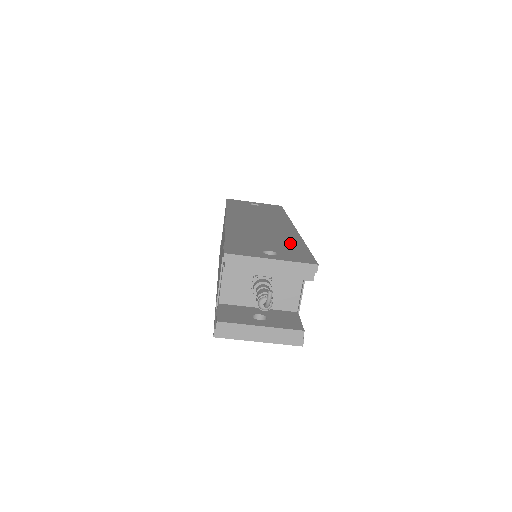
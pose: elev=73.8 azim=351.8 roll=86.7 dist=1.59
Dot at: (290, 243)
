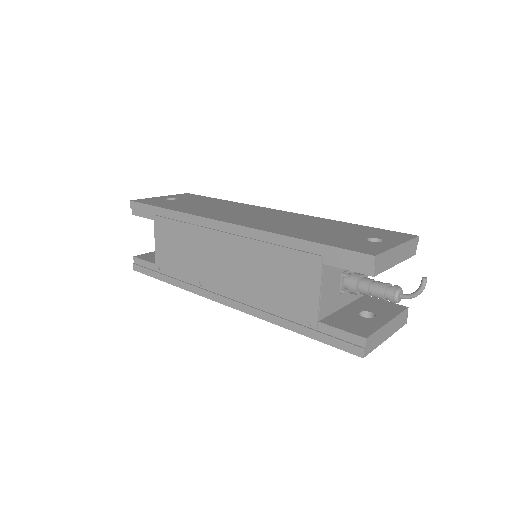
Dot at: (342, 226)
